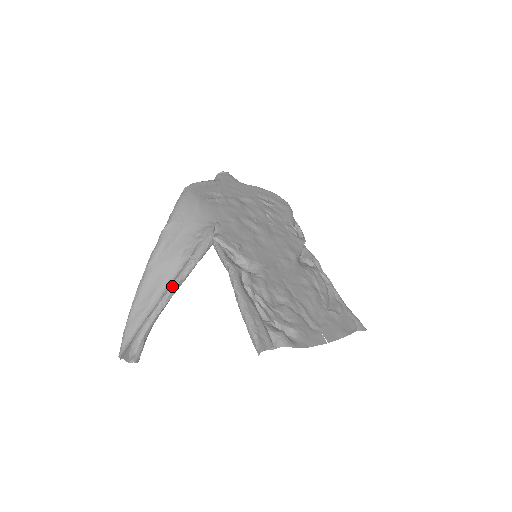
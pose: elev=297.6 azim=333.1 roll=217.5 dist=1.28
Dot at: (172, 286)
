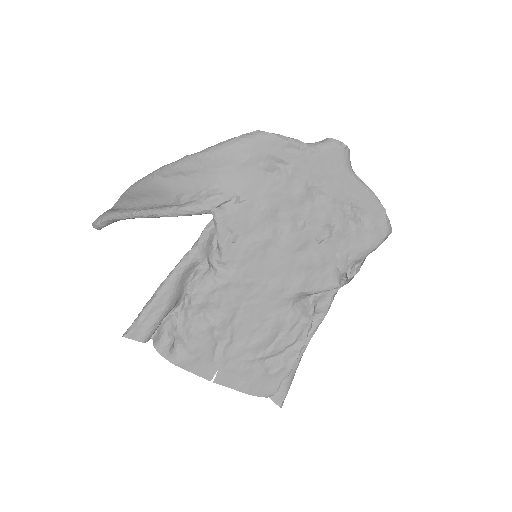
Dot at: (145, 212)
